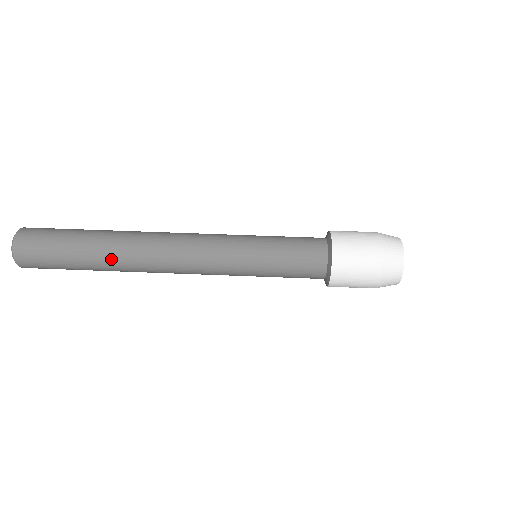
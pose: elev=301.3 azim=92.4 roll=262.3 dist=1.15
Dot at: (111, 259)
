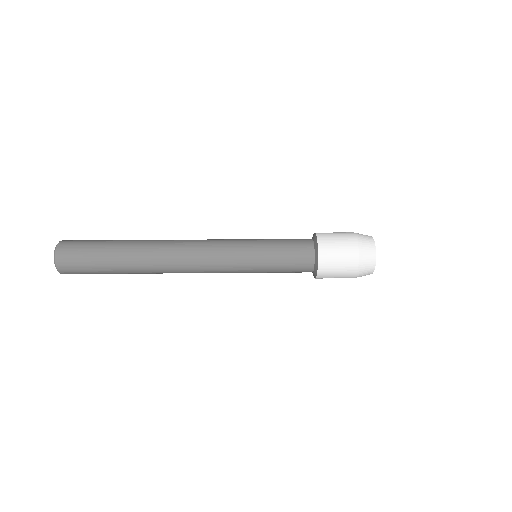
Dot at: (137, 257)
